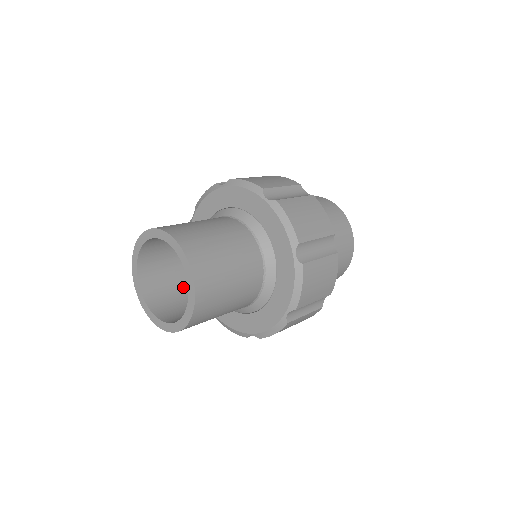
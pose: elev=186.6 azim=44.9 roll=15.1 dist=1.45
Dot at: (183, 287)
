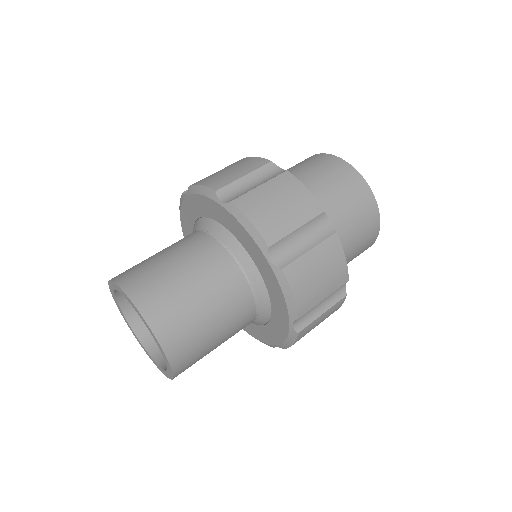
Dot at: occluded
